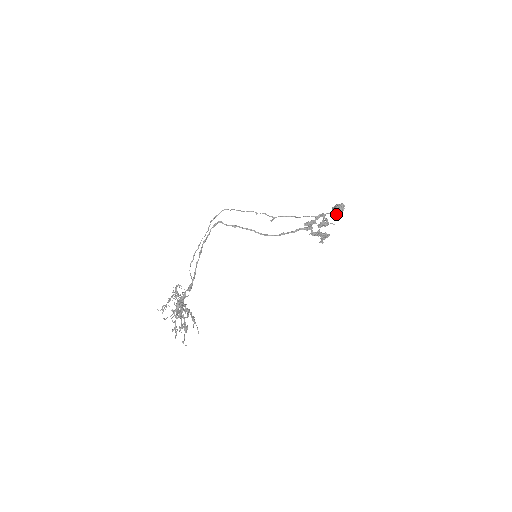
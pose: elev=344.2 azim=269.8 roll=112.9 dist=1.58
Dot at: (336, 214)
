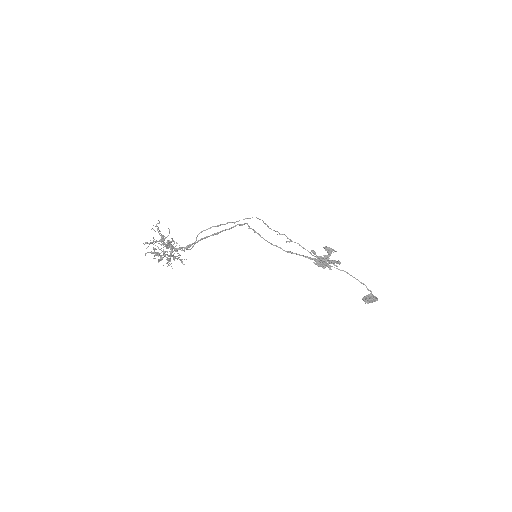
Dot at: (364, 299)
